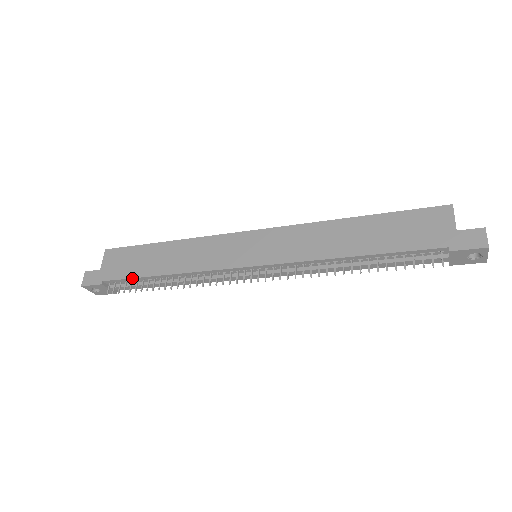
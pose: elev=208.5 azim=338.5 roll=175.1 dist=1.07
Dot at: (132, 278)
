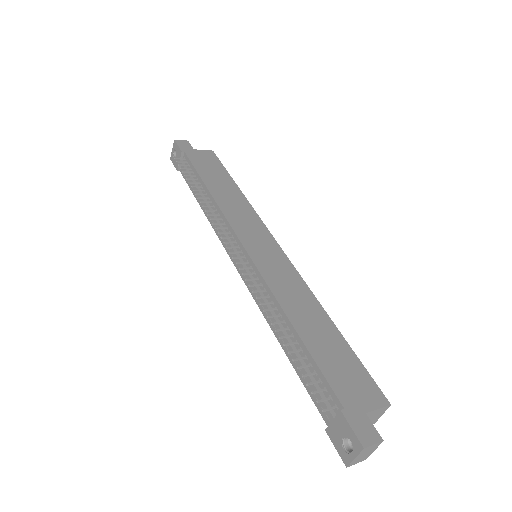
Dot at: (196, 170)
